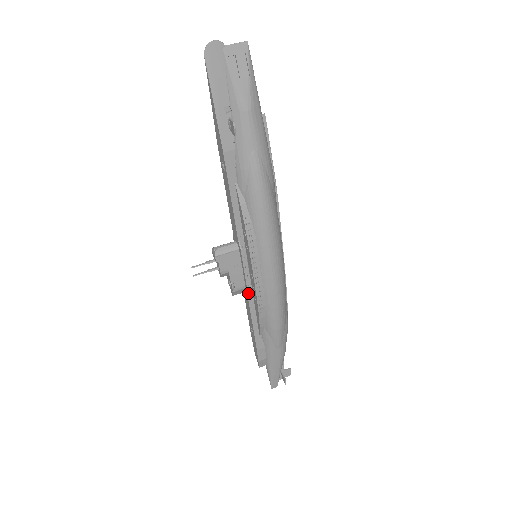
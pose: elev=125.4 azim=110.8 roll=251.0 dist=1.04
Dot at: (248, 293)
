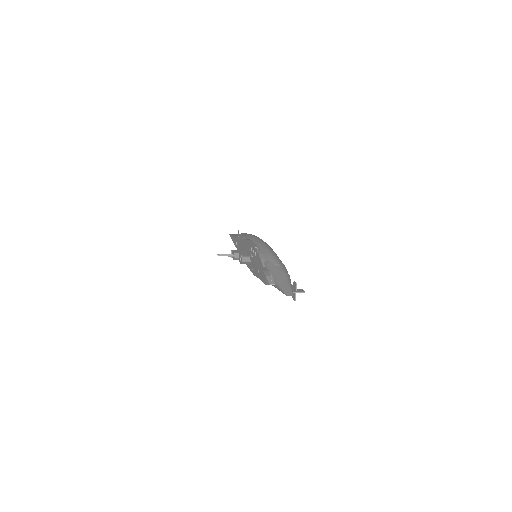
Dot at: (251, 254)
